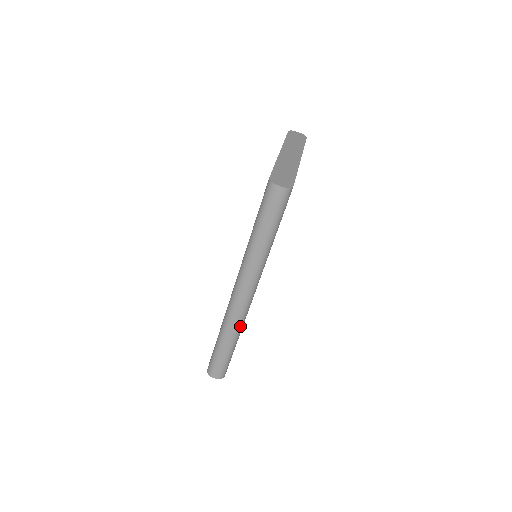
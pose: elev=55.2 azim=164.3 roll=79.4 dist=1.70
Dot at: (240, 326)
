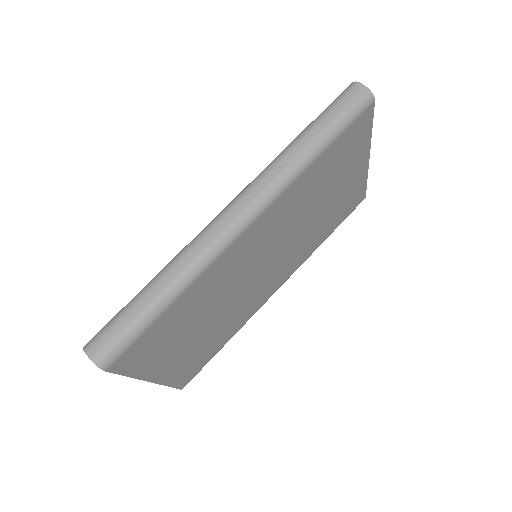
Dot at: (199, 266)
